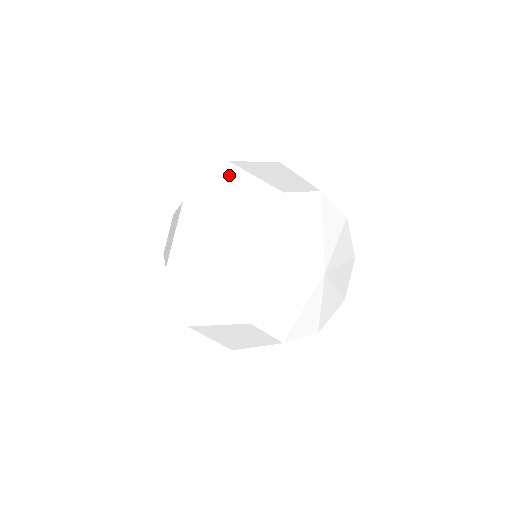
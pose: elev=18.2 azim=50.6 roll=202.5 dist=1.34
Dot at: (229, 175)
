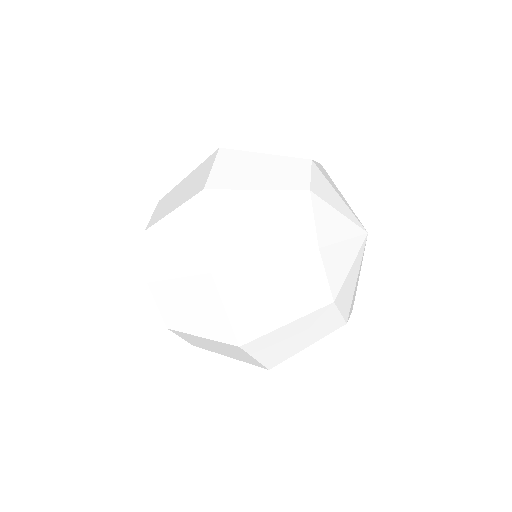
Dot at: (234, 158)
